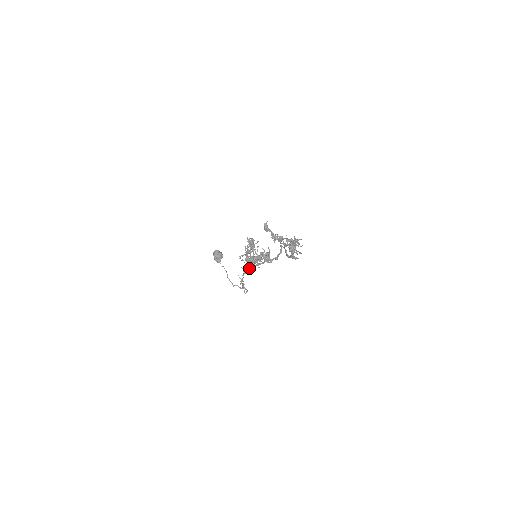
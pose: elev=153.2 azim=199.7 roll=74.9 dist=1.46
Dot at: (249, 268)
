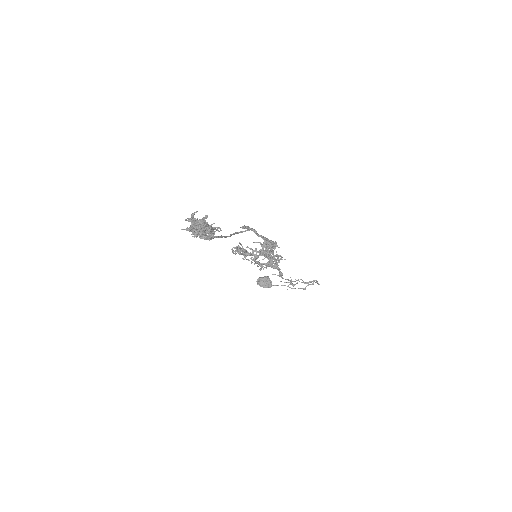
Dot at: (276, 268)
